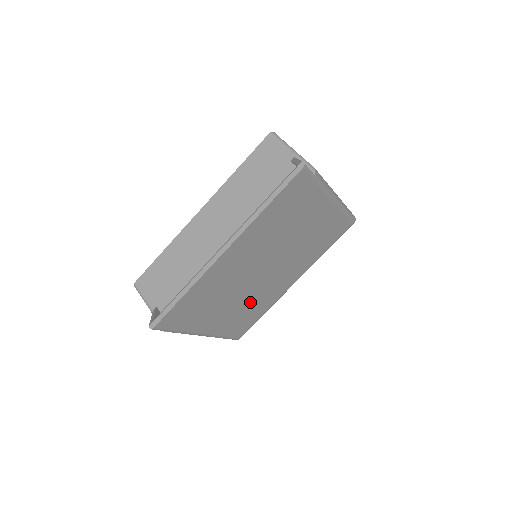
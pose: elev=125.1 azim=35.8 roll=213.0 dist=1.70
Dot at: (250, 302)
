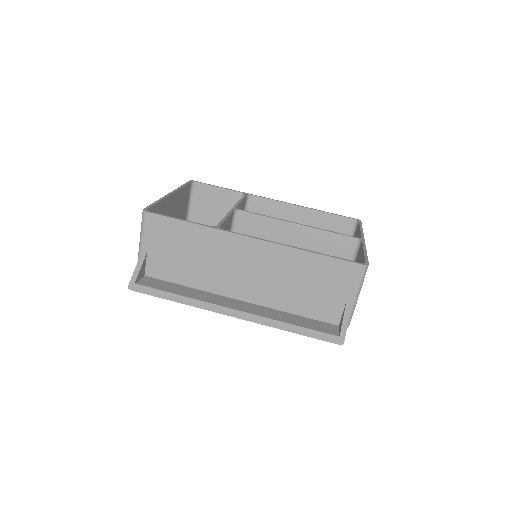
Dot at: occluded
